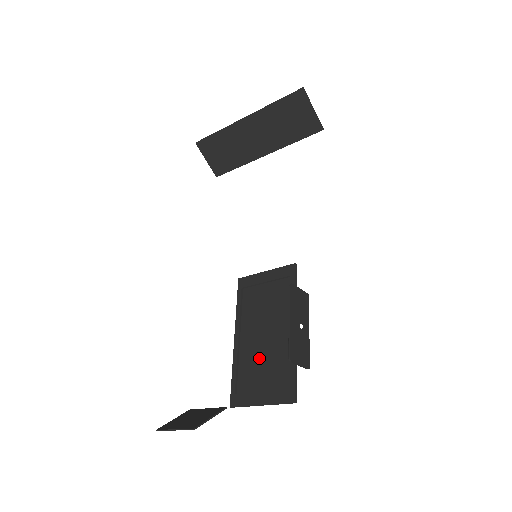
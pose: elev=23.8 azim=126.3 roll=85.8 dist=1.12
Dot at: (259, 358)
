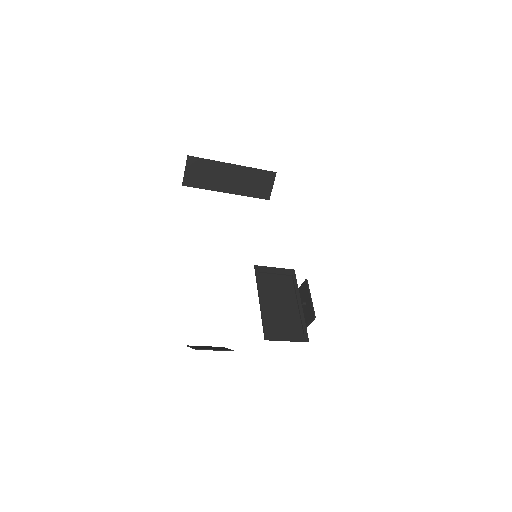
Dot at: (279, 315)
